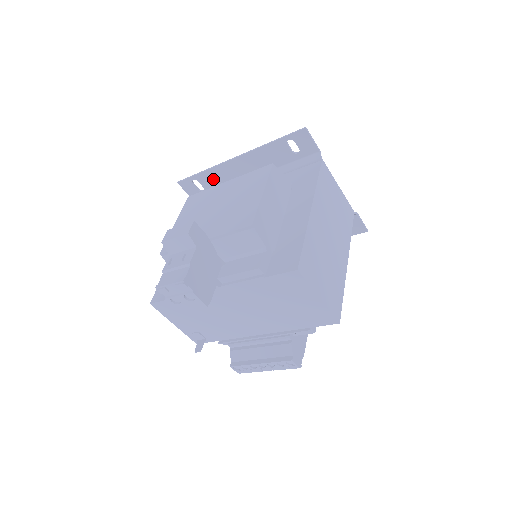
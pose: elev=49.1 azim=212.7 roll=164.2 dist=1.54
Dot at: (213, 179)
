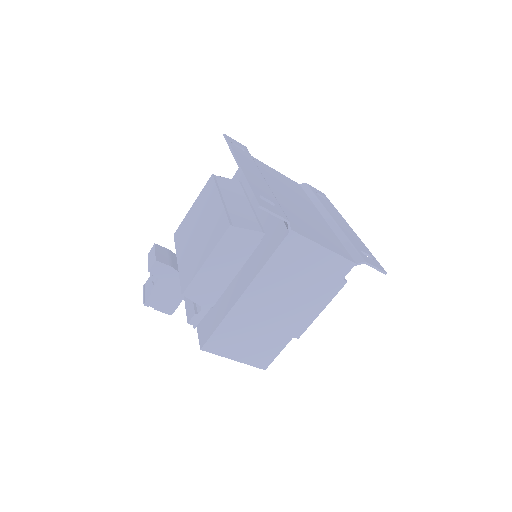
Dot at: occluded
